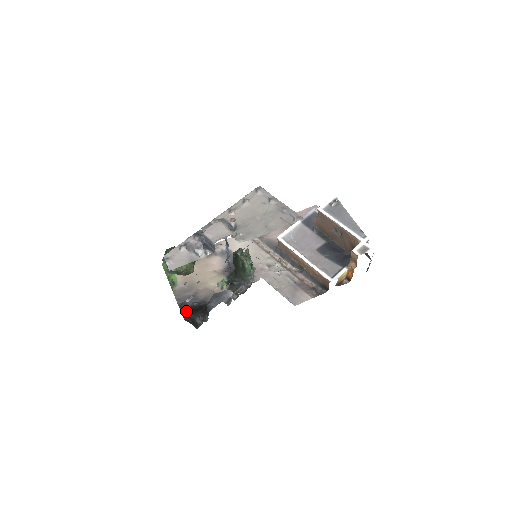
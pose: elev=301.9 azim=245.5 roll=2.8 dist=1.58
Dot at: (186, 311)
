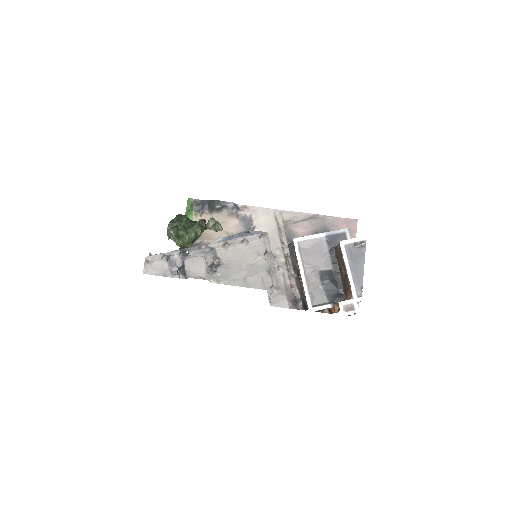
Dot at: occluded
